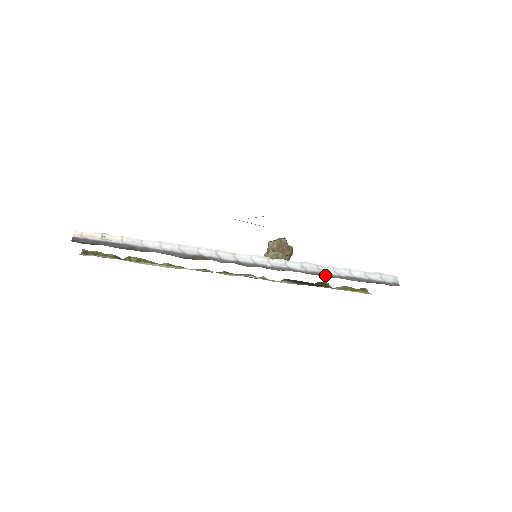
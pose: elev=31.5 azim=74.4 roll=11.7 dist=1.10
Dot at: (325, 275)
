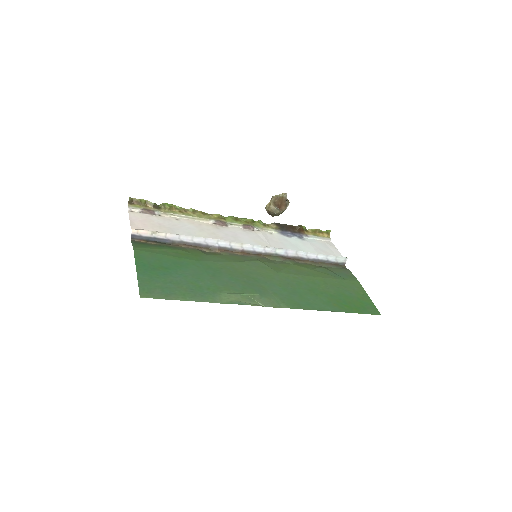
Dot at: (299, 258)
